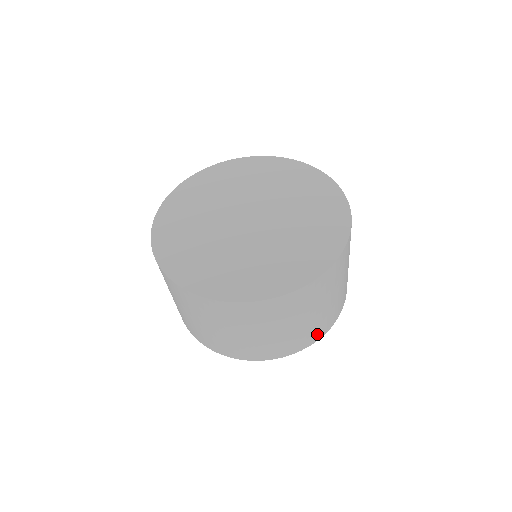
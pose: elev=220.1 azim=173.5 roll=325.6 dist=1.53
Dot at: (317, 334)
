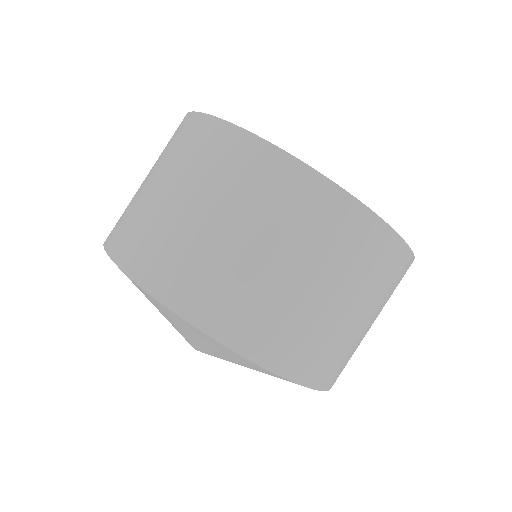
Dot at: occluded
